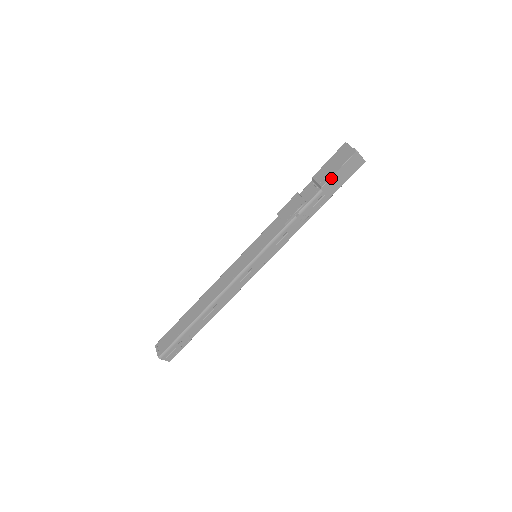
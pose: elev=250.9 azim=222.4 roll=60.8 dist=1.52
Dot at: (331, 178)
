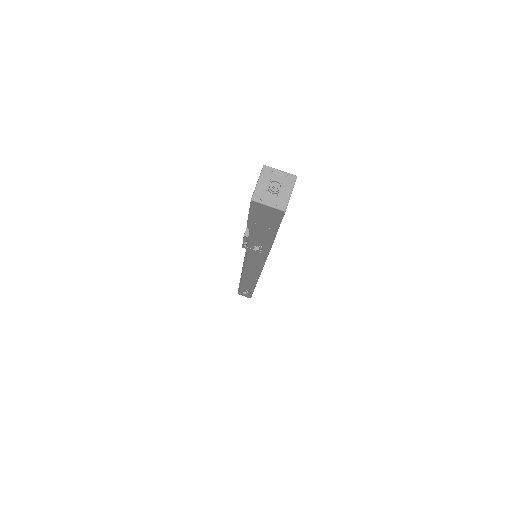
Dot at: (249, 221)
